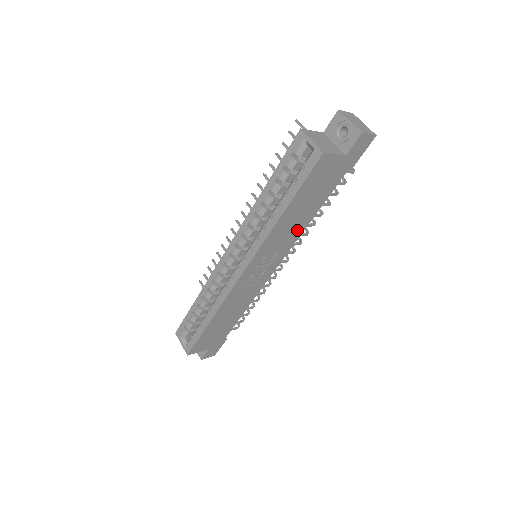
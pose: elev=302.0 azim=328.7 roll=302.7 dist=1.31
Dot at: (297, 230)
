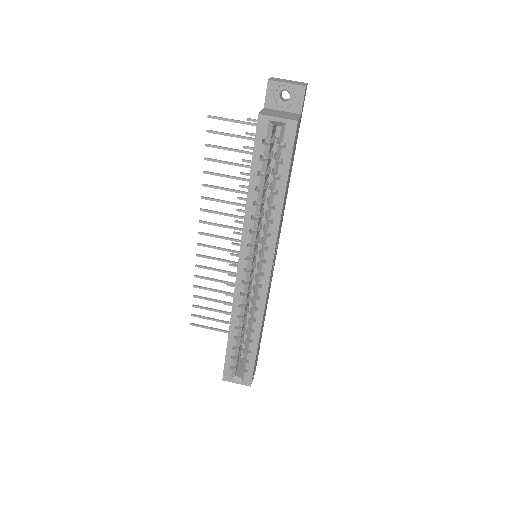
Dot at: (284, 207)
